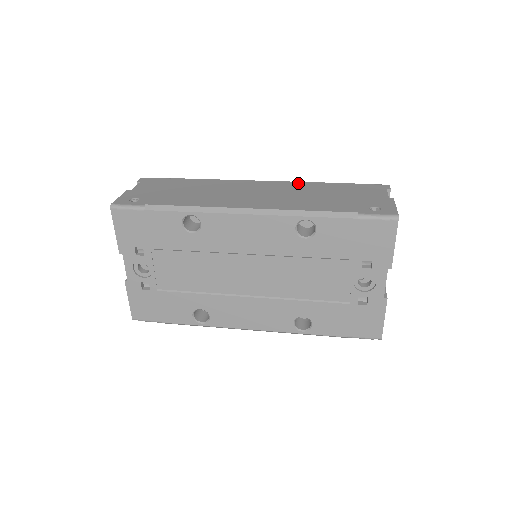
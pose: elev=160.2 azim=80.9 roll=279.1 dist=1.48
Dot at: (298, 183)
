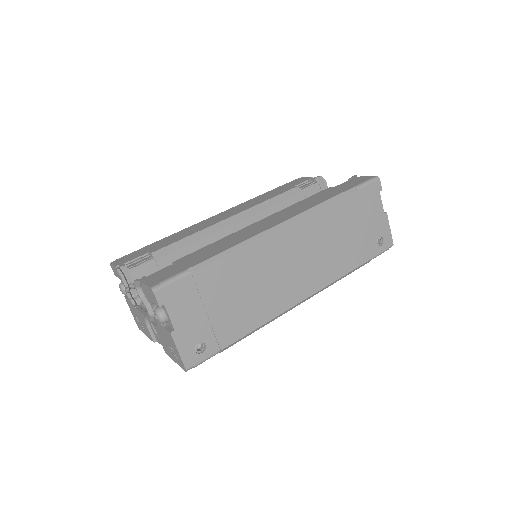
Dot at: (317, 216)
